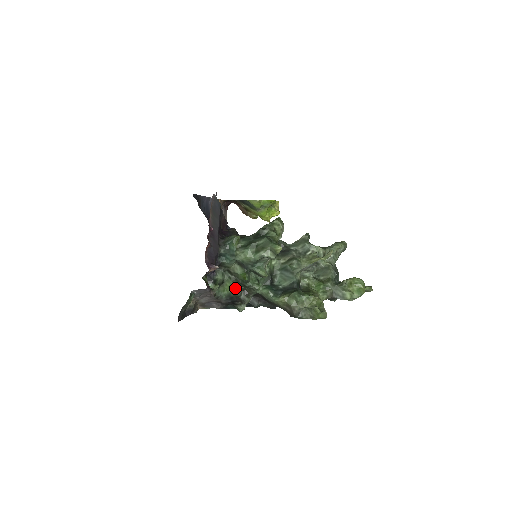
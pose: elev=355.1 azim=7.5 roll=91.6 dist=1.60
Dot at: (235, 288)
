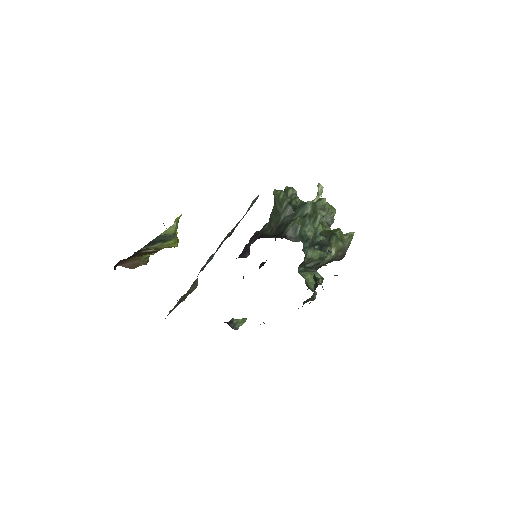
Dot at: (316, 273)
